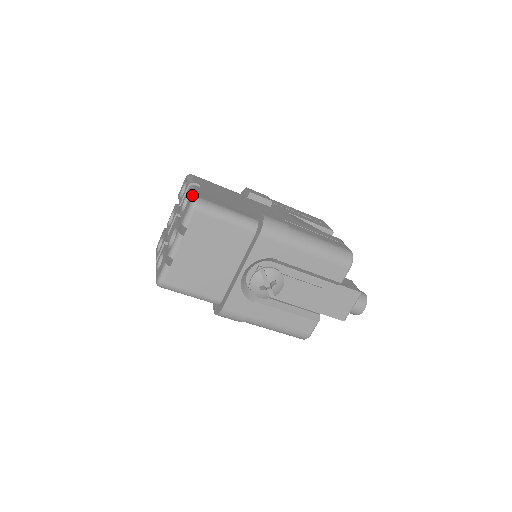
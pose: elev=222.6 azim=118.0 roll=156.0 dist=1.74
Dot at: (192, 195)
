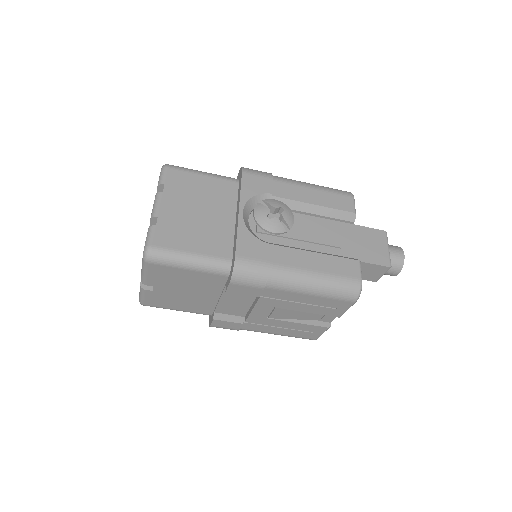
Dot at: occluded
